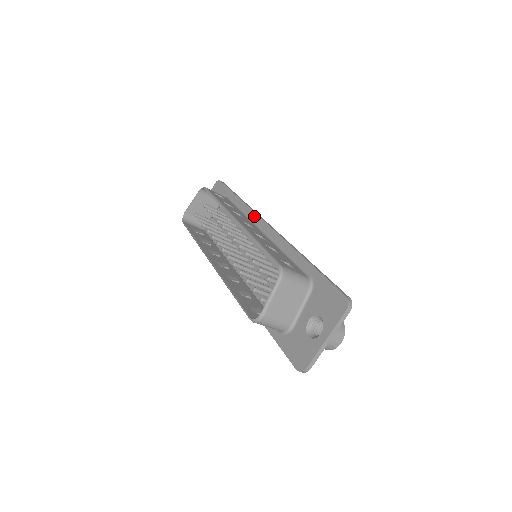
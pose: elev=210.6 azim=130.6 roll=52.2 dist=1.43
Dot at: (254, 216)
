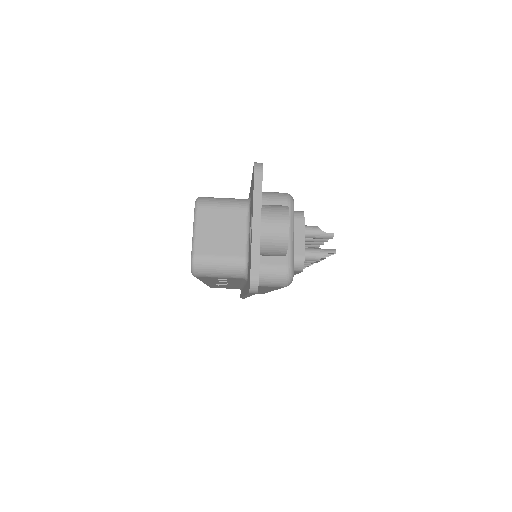
Dot at: occluded
